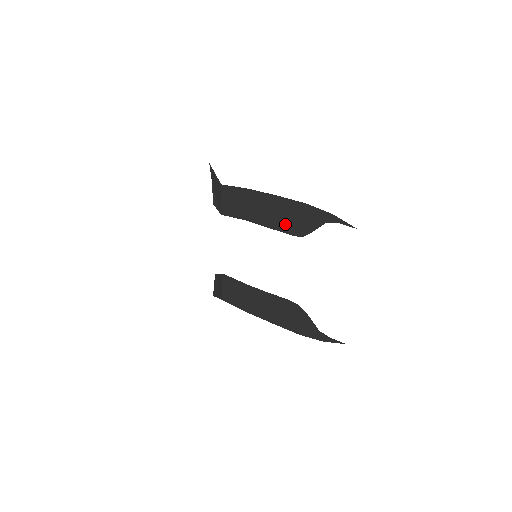
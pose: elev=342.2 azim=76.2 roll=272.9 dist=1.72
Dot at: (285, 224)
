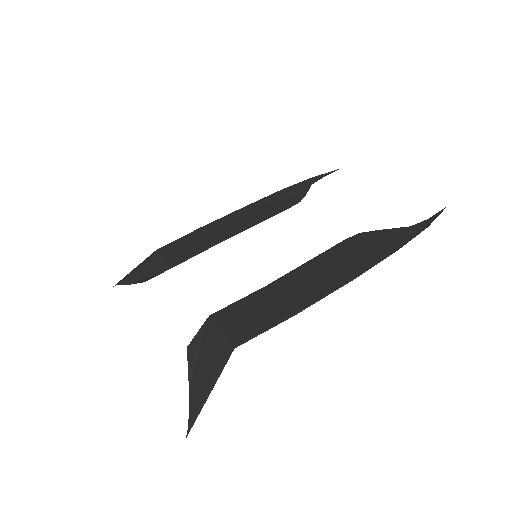
Dot at: (271, 210)
